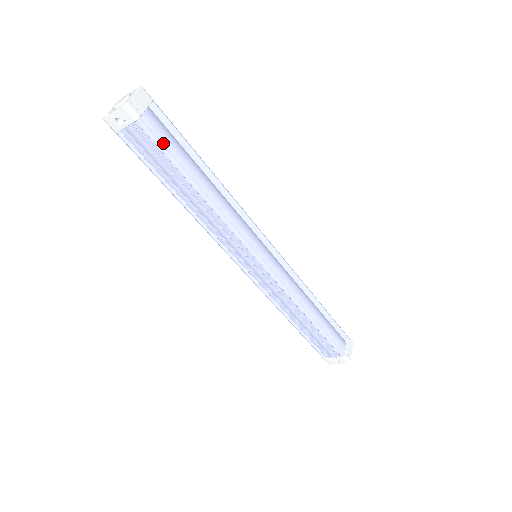
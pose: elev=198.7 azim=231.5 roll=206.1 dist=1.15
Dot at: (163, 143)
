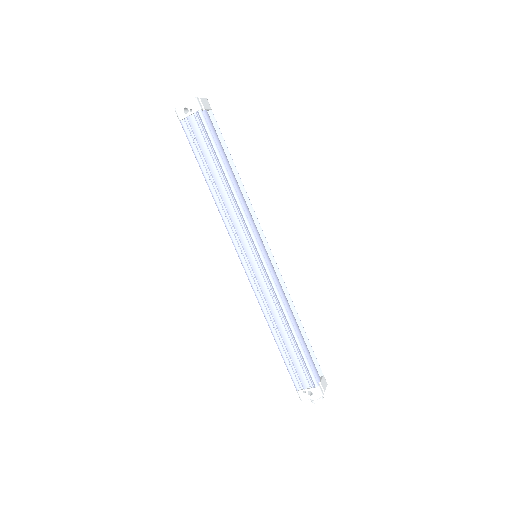
Dot at: (211, 134)
